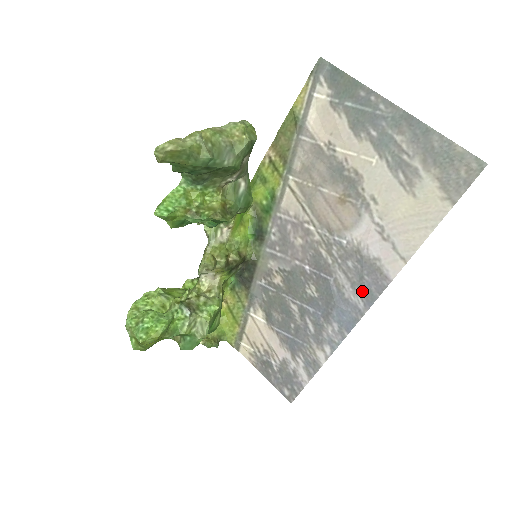
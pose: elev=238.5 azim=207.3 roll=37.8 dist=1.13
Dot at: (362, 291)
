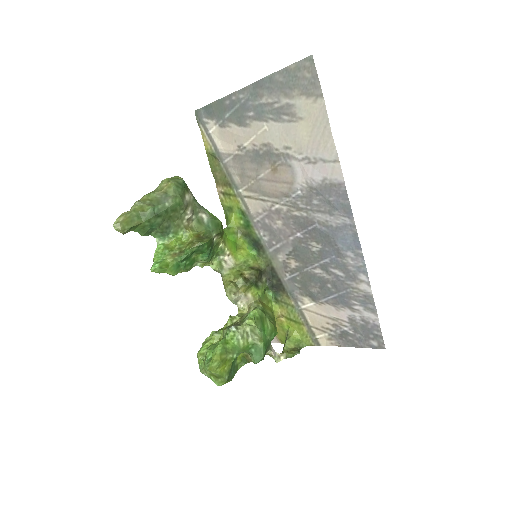
Dot at: (338, 211)
